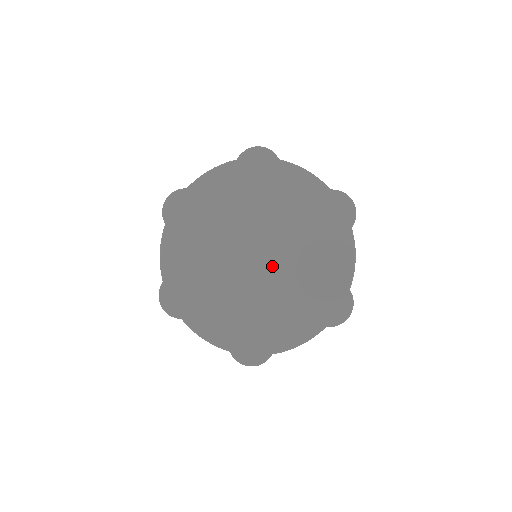
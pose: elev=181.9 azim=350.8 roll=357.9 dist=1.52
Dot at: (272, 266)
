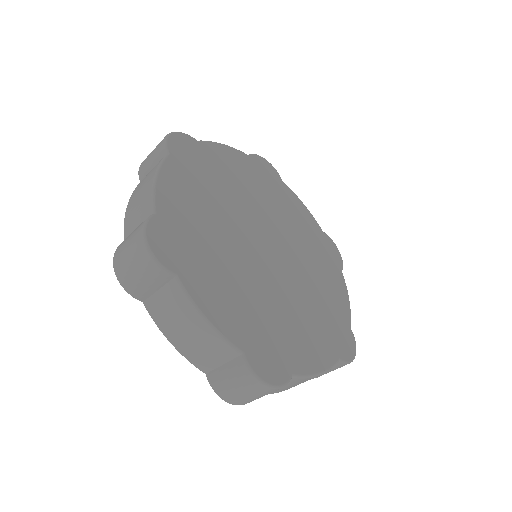
Dot at: (269, 270)
